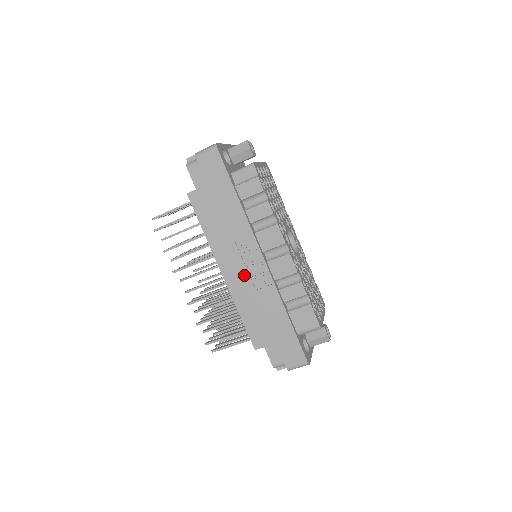
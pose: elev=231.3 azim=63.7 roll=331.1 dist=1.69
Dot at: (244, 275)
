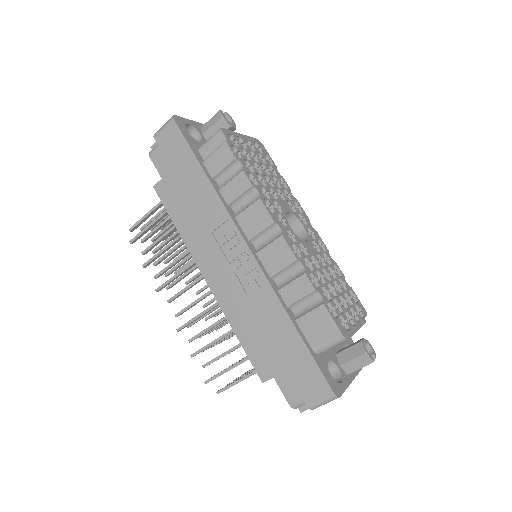
Dot at: (231, 277)
